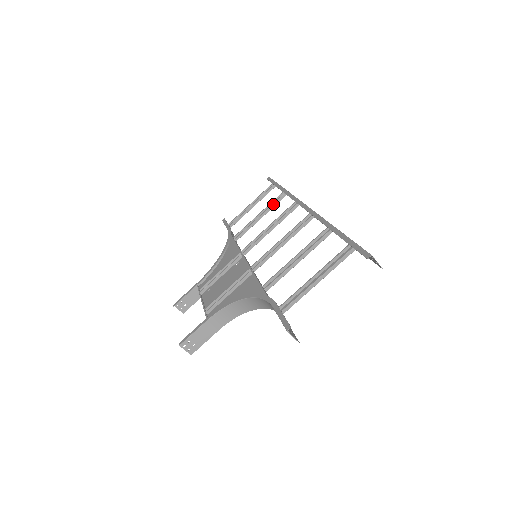
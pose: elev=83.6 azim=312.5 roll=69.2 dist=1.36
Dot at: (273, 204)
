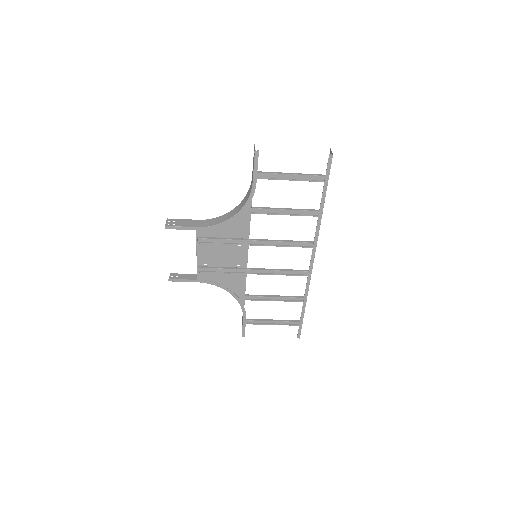
Dot at: occluded
